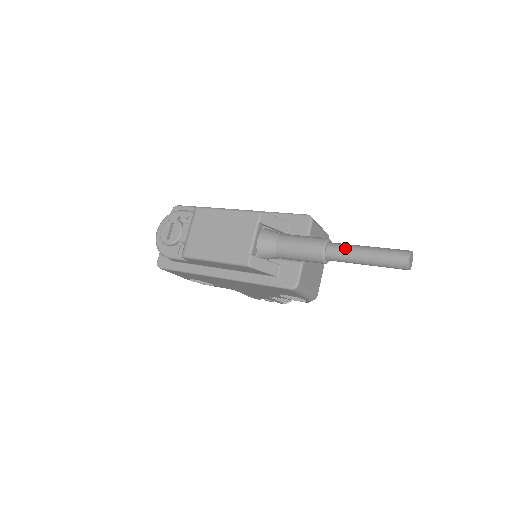
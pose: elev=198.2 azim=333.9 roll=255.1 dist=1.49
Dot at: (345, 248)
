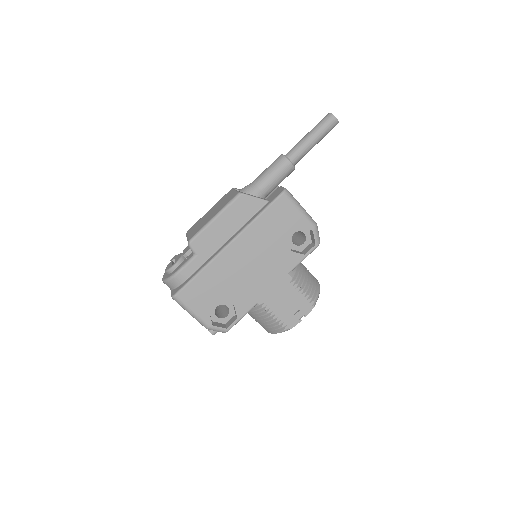
Dot at: (294, 146)
